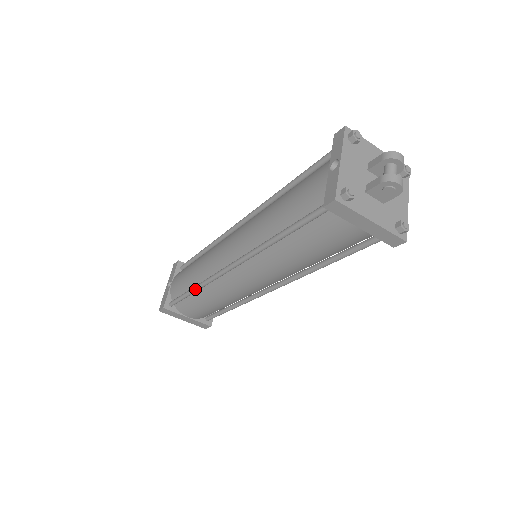
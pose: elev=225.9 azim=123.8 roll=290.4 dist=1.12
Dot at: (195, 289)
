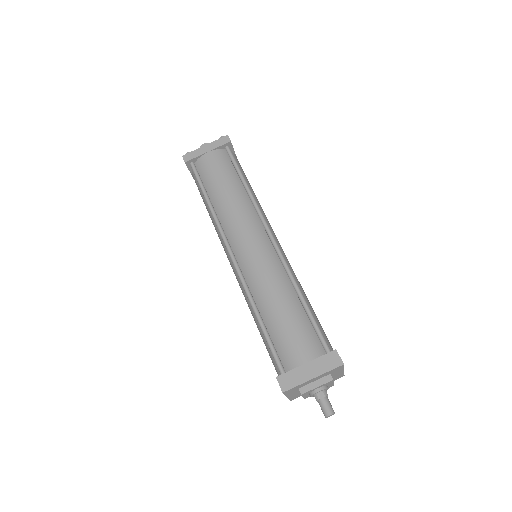
Dot at: (253, 310)
